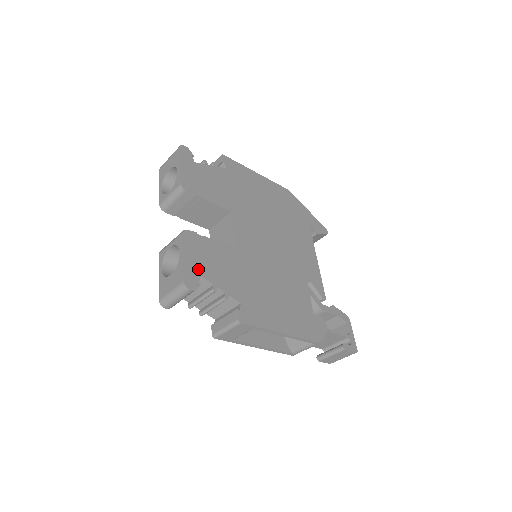
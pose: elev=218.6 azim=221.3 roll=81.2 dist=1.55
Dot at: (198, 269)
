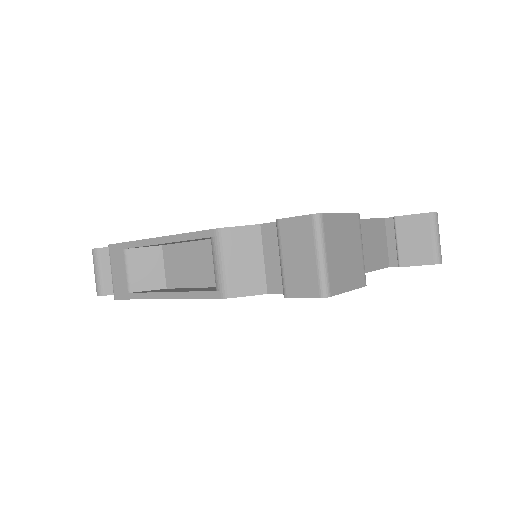
Dot at: occluded
